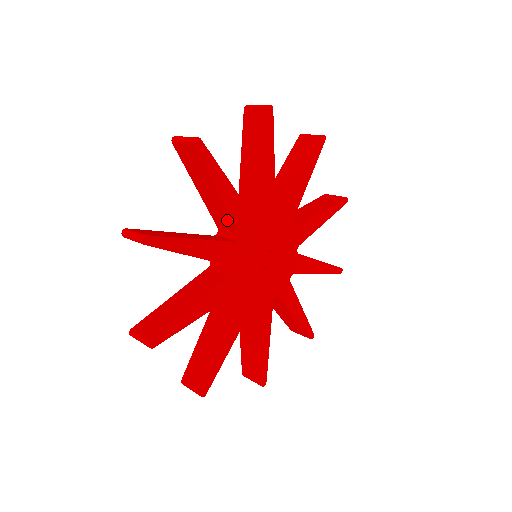
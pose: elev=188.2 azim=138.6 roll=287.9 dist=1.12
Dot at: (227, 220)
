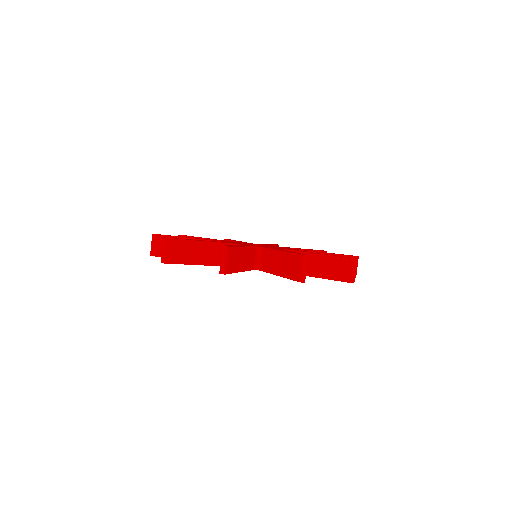
Dot at: occluded
